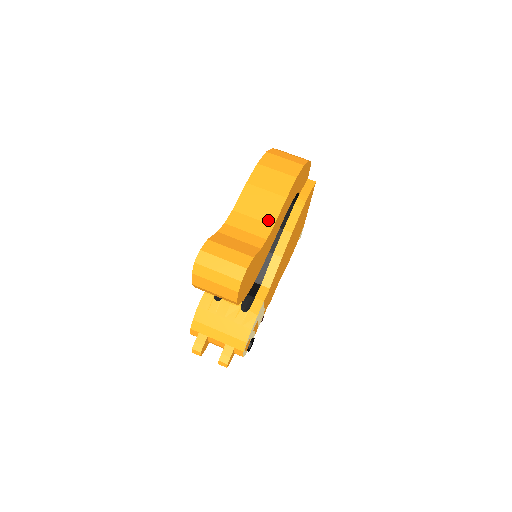
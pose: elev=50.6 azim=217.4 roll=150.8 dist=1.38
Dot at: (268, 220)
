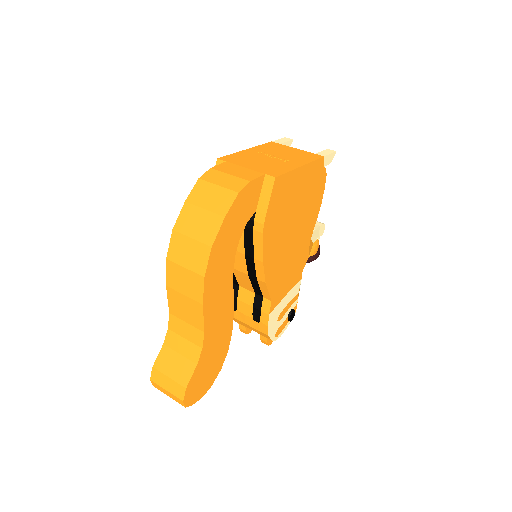
Dot at: (198, 326)
